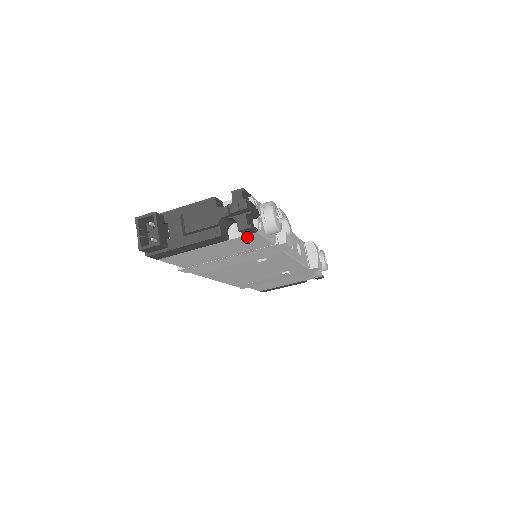
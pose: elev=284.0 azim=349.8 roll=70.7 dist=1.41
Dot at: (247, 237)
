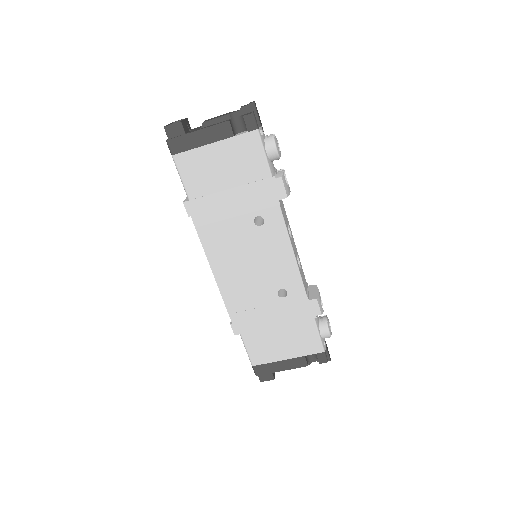
Dot at: (249, 139)
